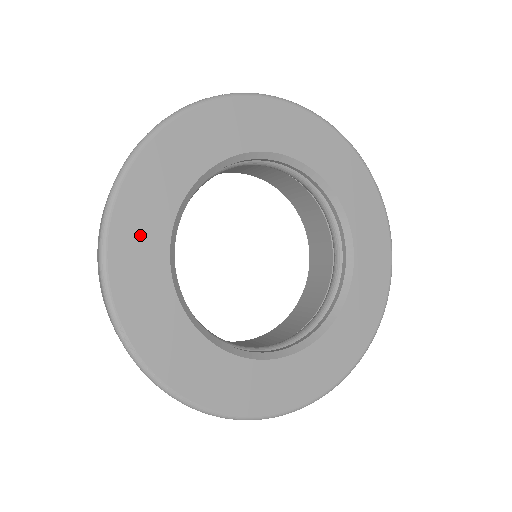
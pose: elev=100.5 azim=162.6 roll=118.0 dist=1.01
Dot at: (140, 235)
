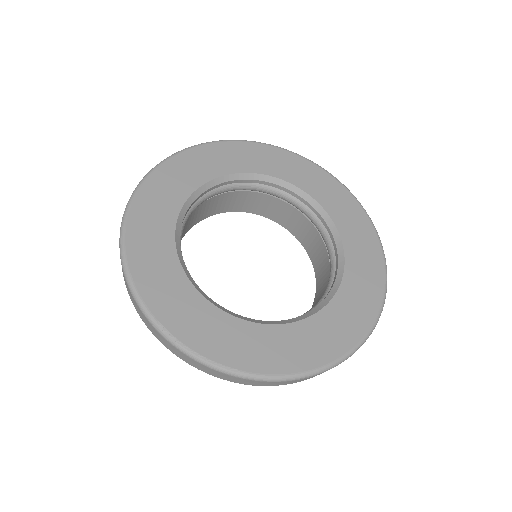
Dot at: (151, 252)
